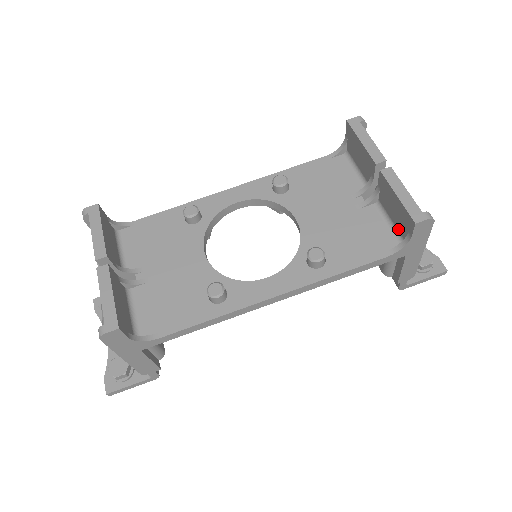
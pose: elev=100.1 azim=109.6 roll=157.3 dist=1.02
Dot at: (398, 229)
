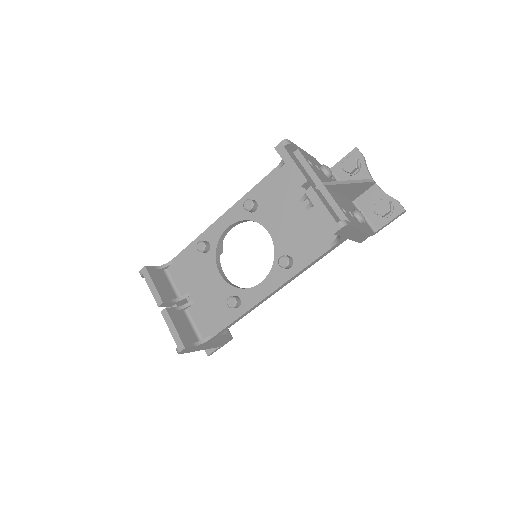
Dot at: occluded
